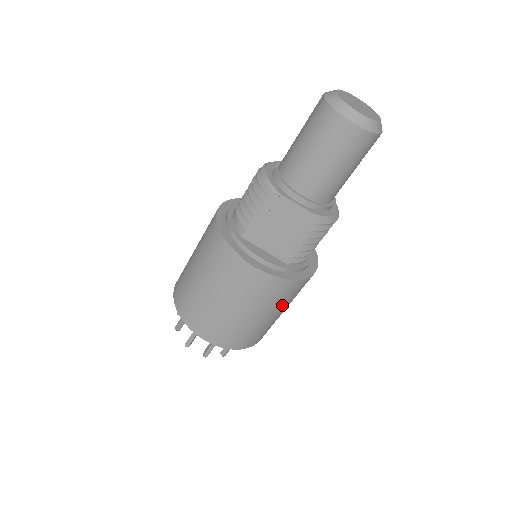
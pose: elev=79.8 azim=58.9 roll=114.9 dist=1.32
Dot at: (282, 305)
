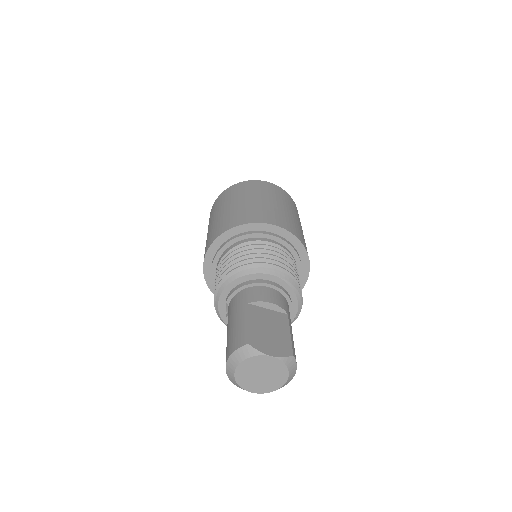
Dot at: occluded
